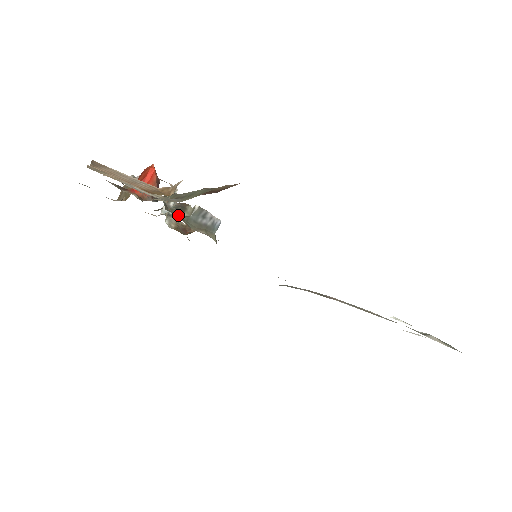
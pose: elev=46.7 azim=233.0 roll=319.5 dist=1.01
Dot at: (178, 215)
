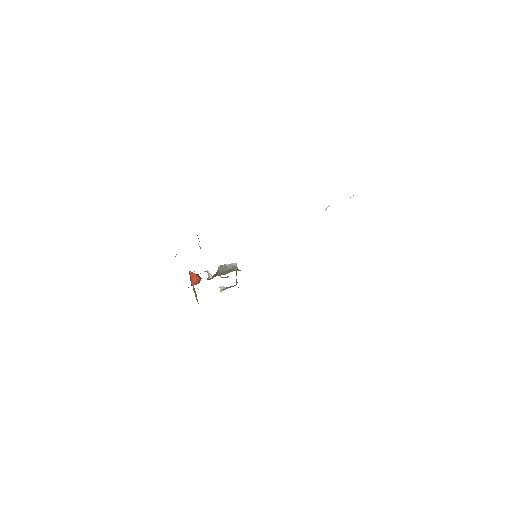
Dot at: occluded
